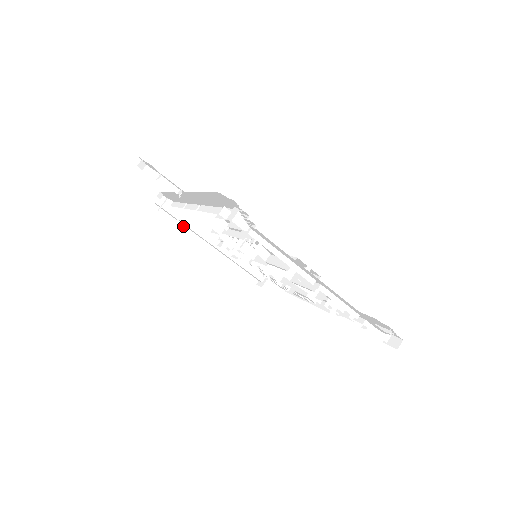
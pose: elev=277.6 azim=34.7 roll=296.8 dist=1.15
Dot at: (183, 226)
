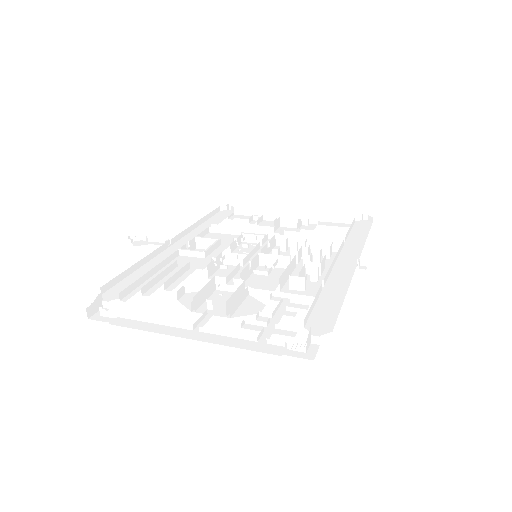
Dot at: (266, 213)
